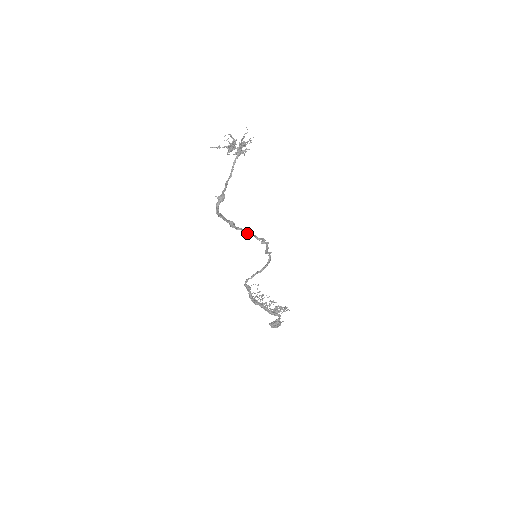
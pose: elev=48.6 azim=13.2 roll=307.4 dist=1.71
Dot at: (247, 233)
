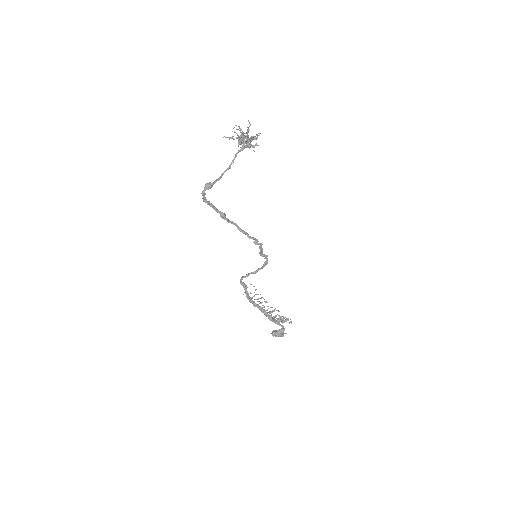
Dot at: (239, 229)
